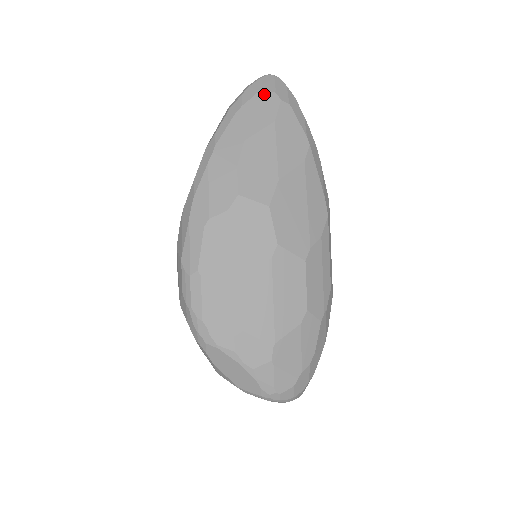
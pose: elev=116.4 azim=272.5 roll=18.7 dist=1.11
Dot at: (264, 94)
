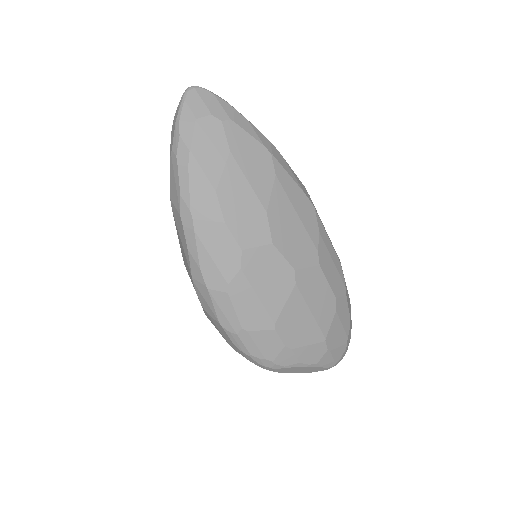
Dot at: (202, 124)
